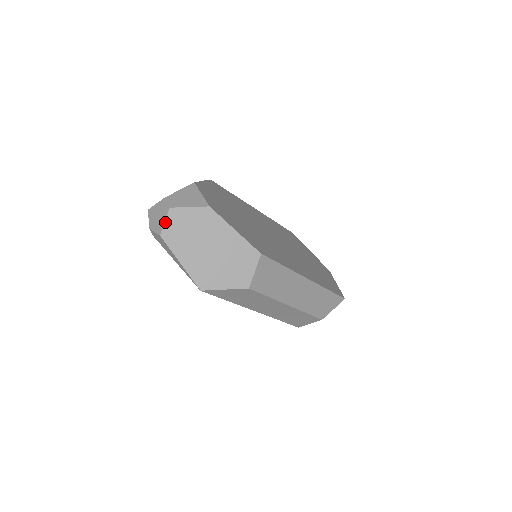
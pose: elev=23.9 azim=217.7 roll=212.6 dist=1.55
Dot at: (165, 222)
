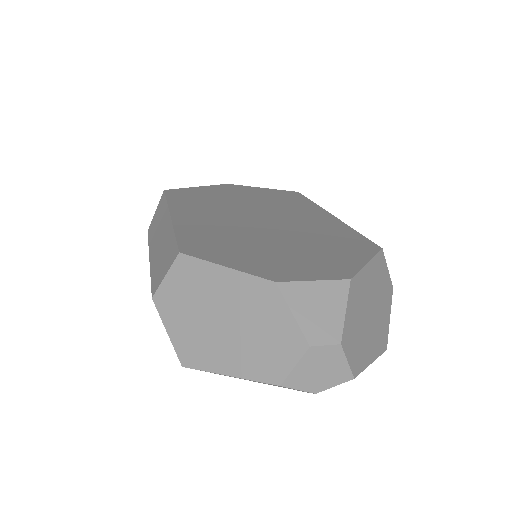
Dot at: (348, 362)
